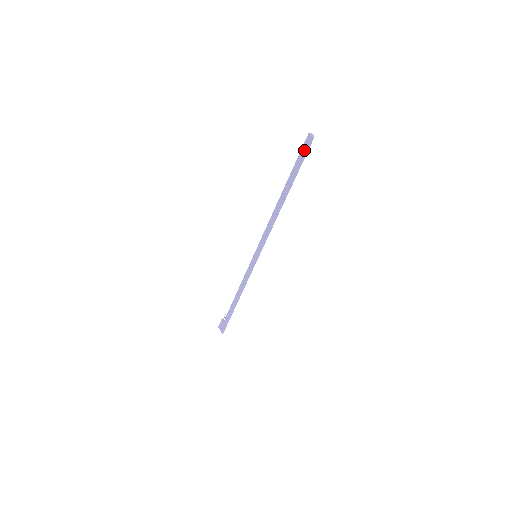
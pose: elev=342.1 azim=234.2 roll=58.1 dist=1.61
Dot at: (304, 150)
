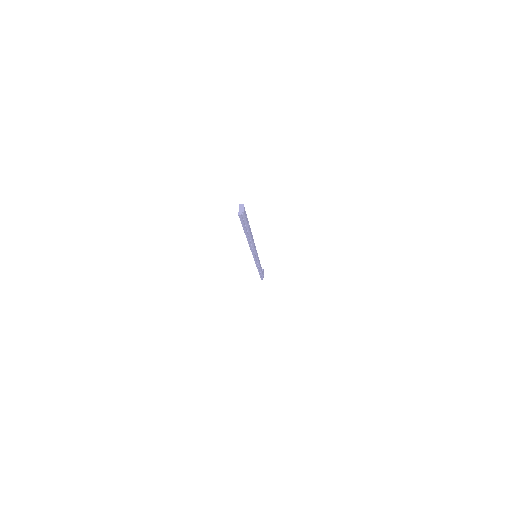
Dot at: occluded
